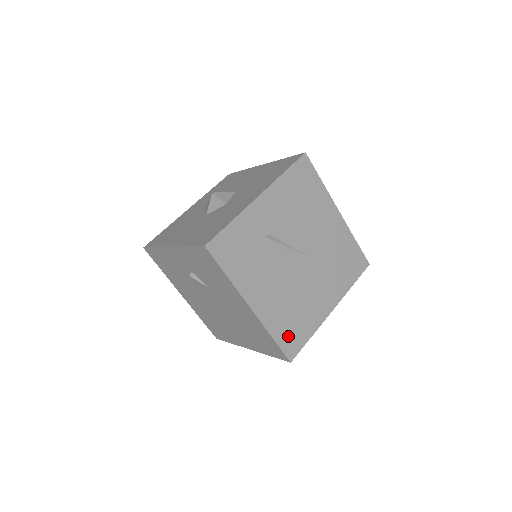
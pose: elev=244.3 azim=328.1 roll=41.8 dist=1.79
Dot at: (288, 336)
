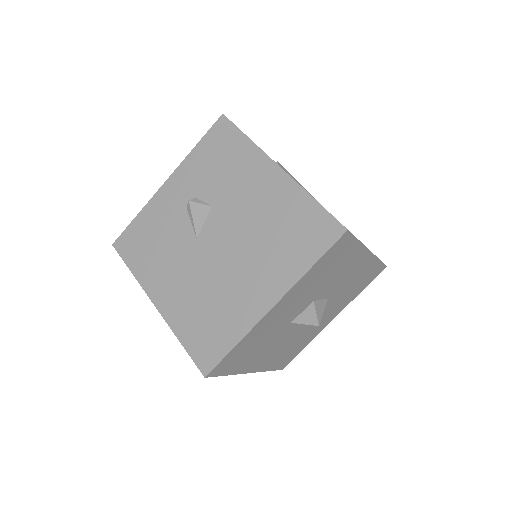
Dot at: occluded
